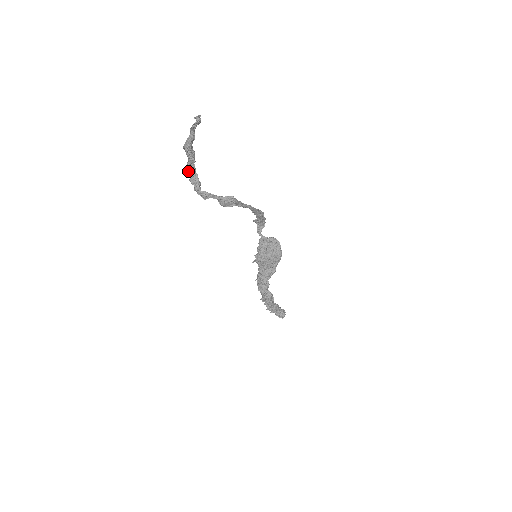
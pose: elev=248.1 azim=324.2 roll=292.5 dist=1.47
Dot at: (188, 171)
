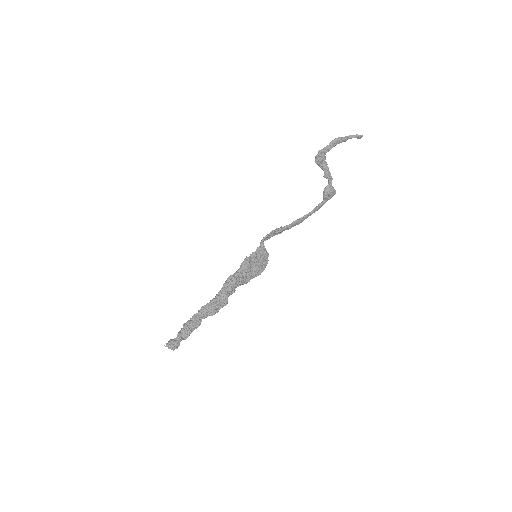
Dot at: (322, 152)
